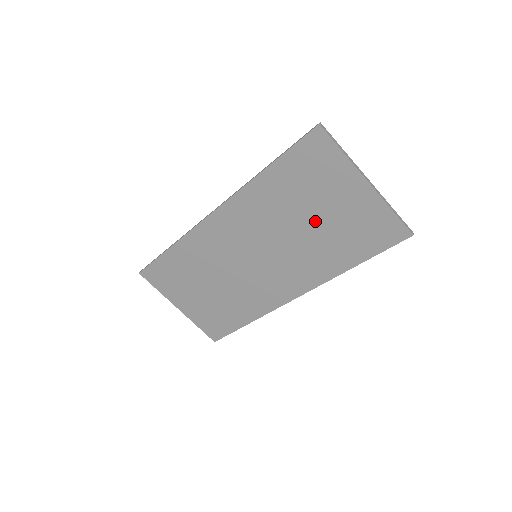
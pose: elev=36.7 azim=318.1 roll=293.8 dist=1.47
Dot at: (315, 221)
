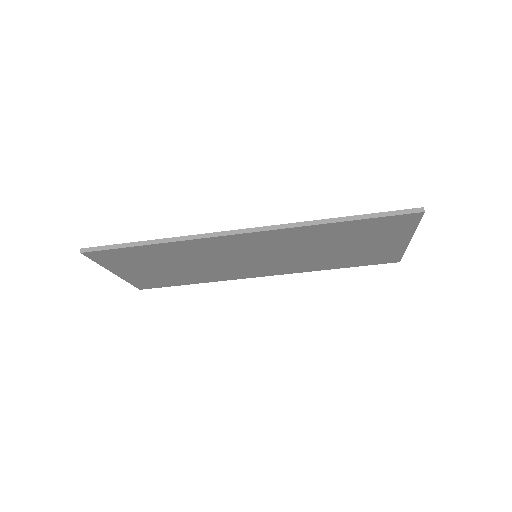
Dot at: (341, 249)
